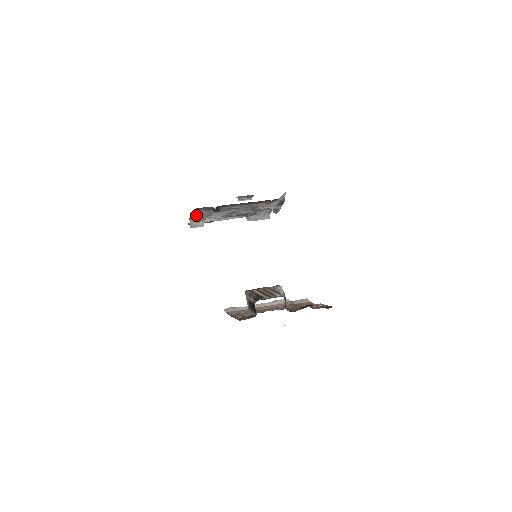
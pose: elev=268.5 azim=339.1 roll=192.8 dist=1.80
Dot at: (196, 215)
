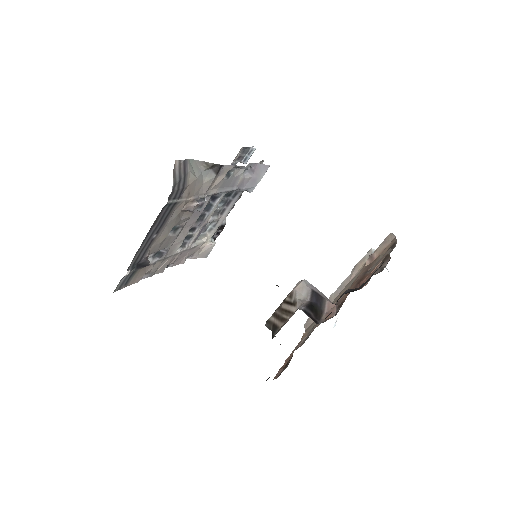
Dot at: (159, 270)
